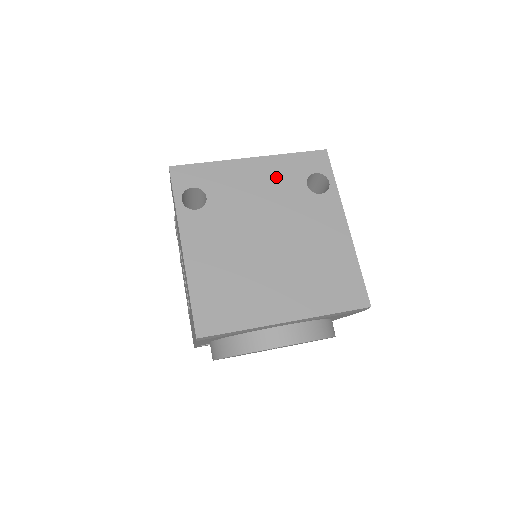
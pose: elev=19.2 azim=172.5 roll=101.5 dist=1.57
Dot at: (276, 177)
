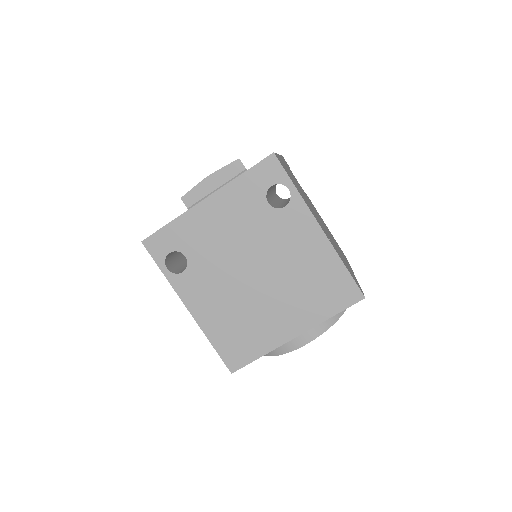
Dot at: (236, 208)
